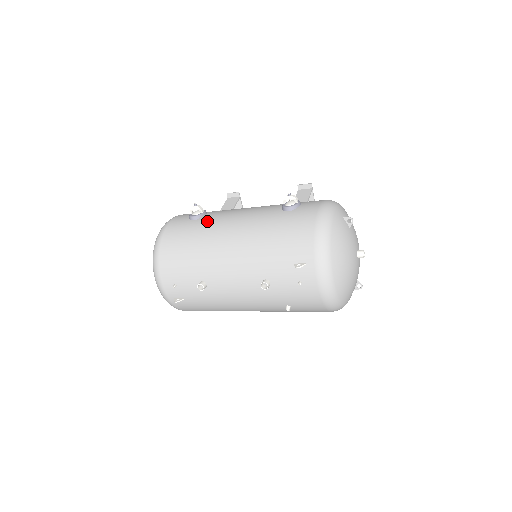
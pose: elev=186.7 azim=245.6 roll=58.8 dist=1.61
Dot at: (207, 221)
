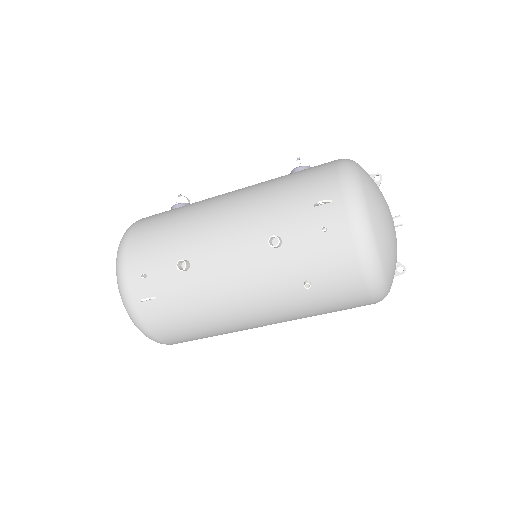
Dot at: occluded
